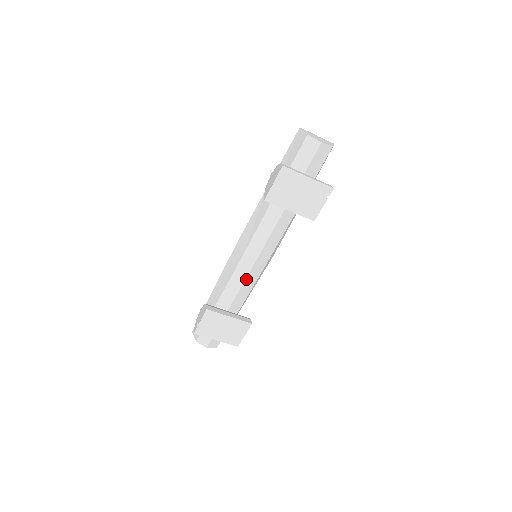
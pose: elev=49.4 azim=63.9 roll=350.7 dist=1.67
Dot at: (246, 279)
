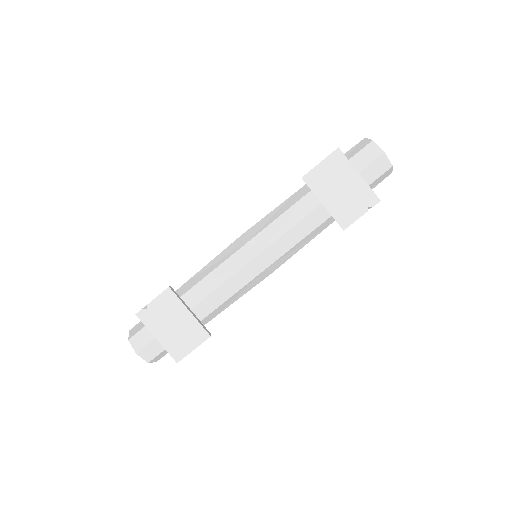
Dot at: (232, 277)
